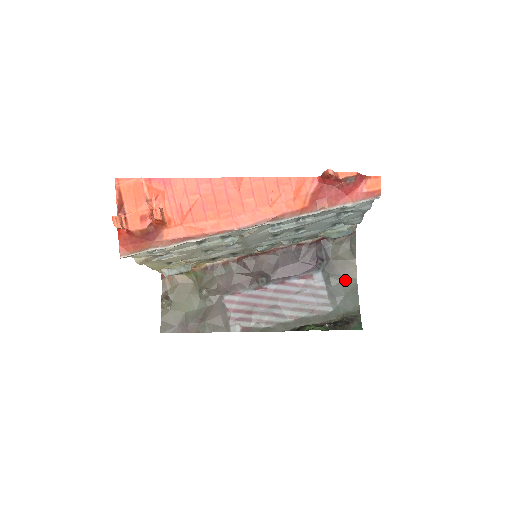
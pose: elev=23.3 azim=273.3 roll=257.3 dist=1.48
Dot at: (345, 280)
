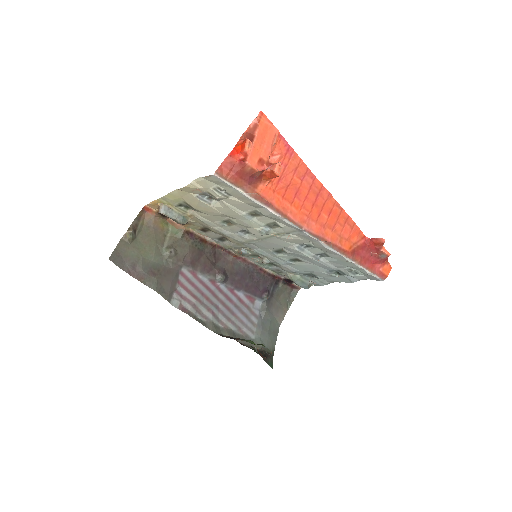
Dot at: (274, 320)
